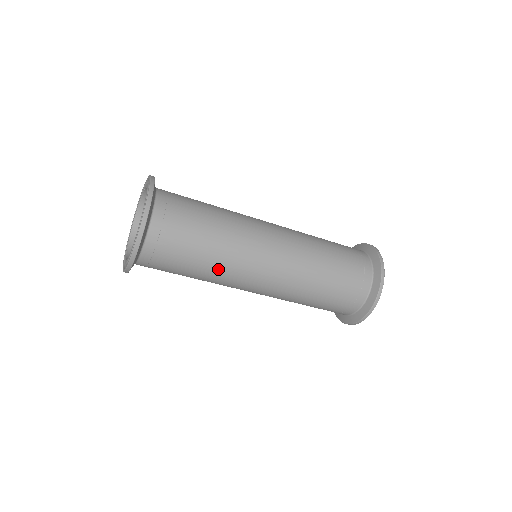
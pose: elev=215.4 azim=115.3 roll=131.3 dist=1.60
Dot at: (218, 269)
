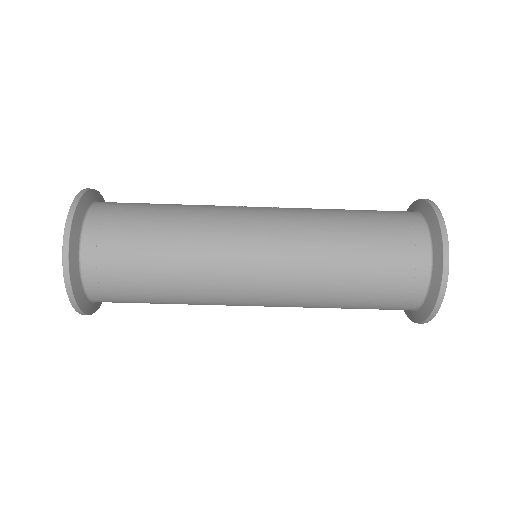
Dot at: (189, 287)
